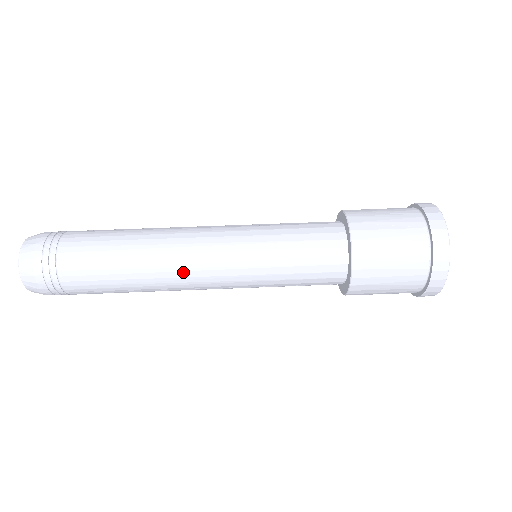
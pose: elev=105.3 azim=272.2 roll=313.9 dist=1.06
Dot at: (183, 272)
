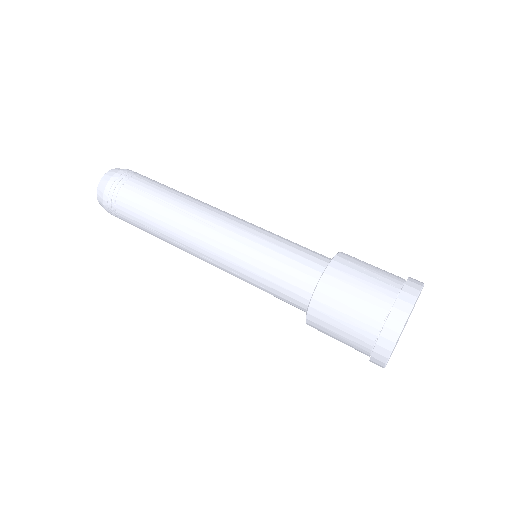
Dot at: (193, 231)
